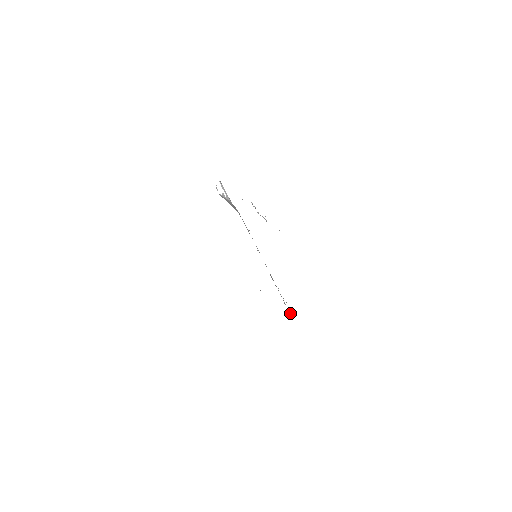
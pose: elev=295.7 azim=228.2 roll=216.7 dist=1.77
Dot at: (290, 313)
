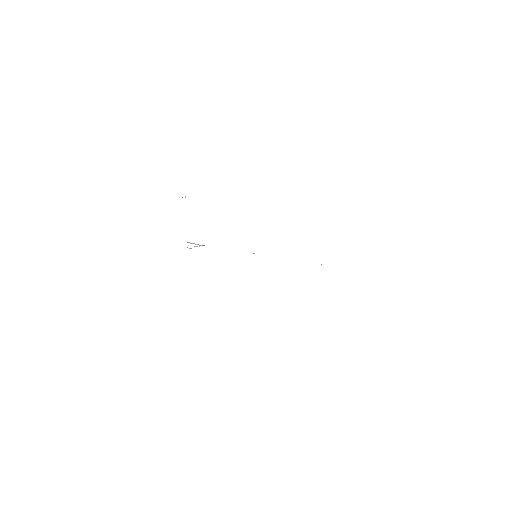
Dot at: occluded
